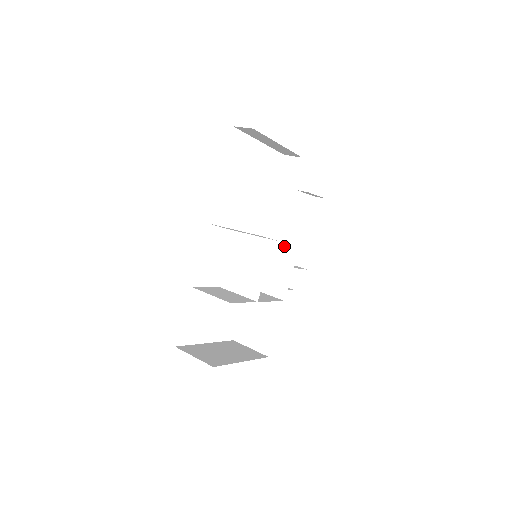
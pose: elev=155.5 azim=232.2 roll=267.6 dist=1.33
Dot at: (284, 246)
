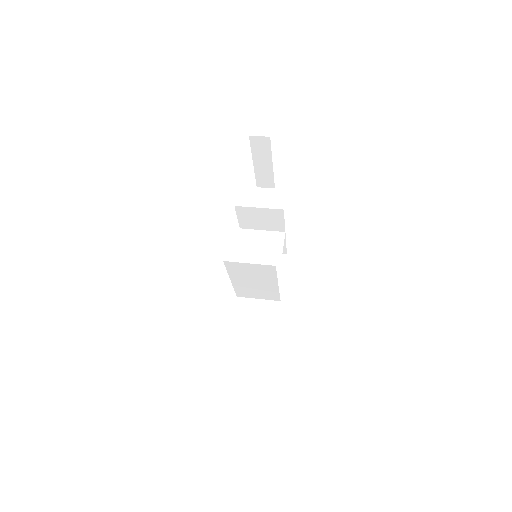
Dot at: occluded
